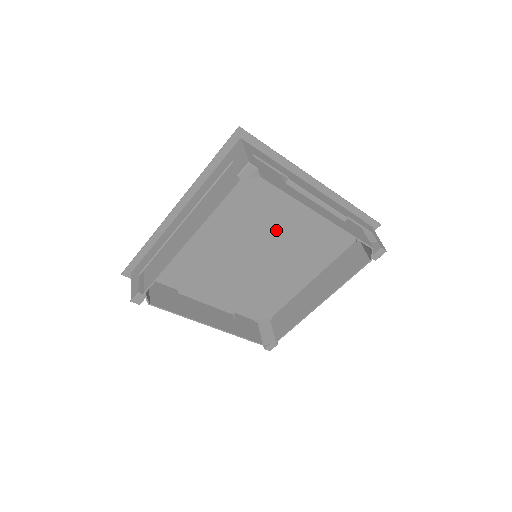
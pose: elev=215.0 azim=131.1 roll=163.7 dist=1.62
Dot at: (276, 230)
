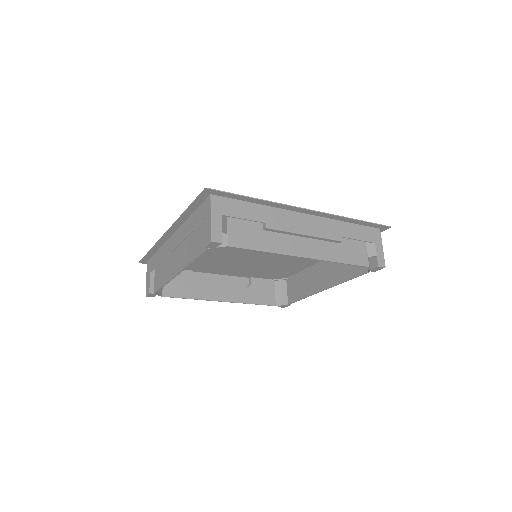
Dot at: occluded
